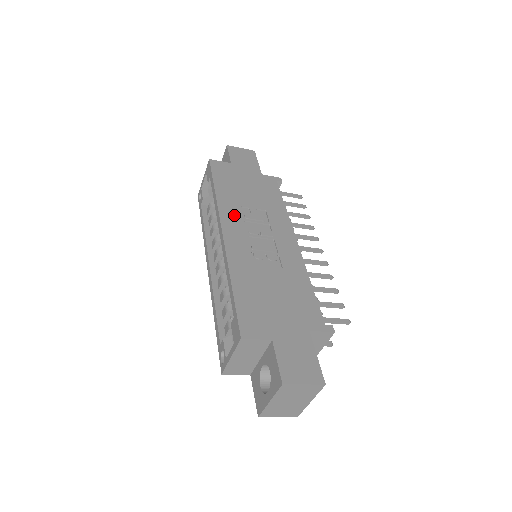
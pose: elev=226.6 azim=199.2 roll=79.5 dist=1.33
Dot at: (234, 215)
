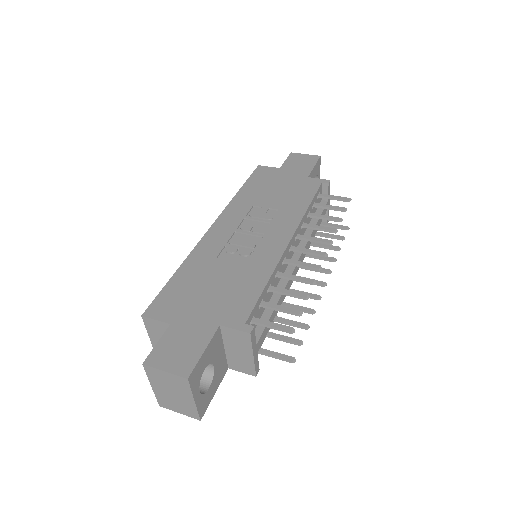
Dot at: (238, 213)
